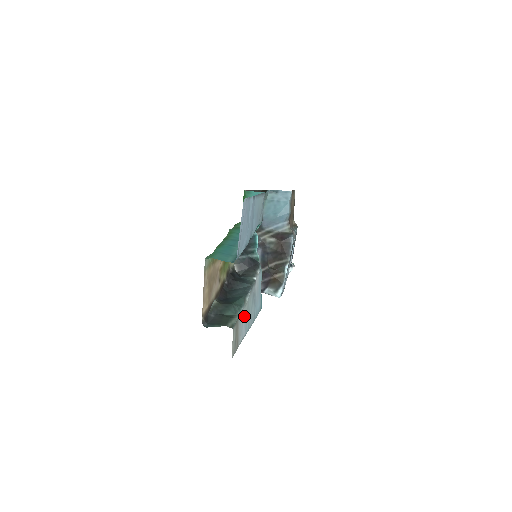
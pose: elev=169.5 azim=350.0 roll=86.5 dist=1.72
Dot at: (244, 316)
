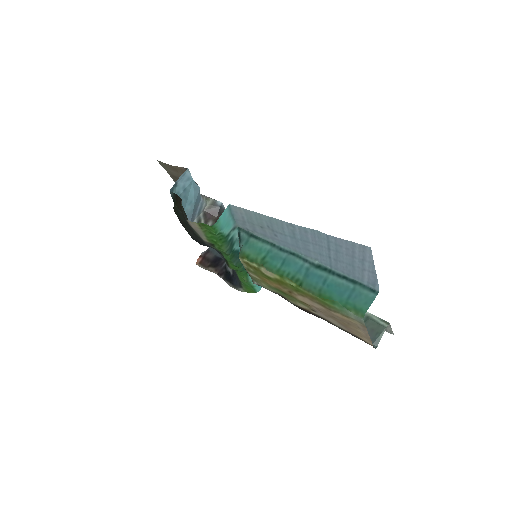
Dot at: occluded
